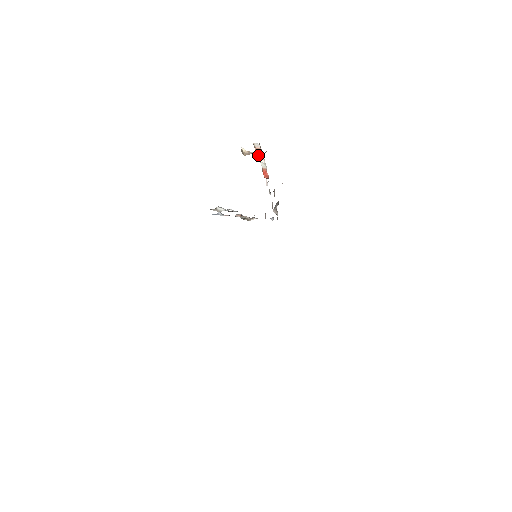
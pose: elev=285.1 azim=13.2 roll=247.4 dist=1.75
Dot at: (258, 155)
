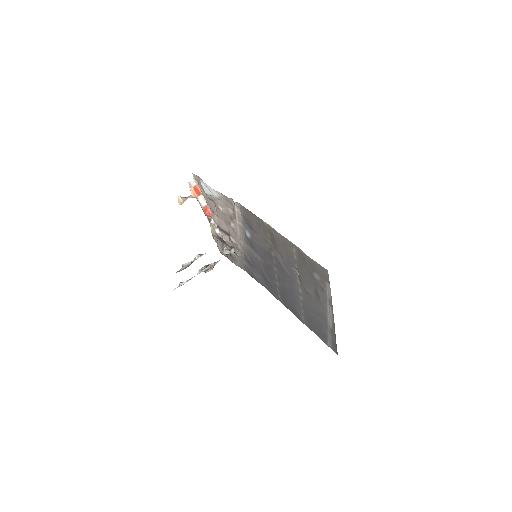
Dot at: (196, 193)
